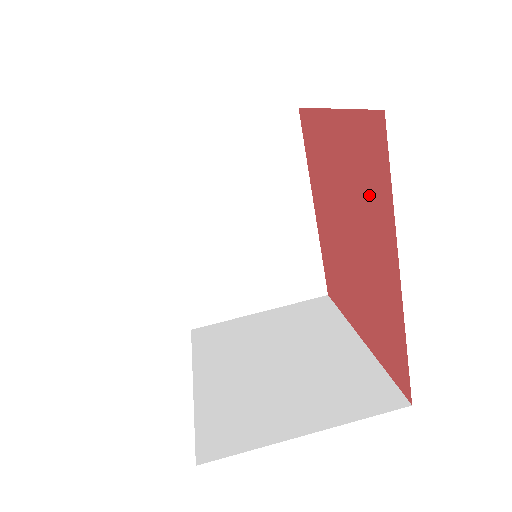
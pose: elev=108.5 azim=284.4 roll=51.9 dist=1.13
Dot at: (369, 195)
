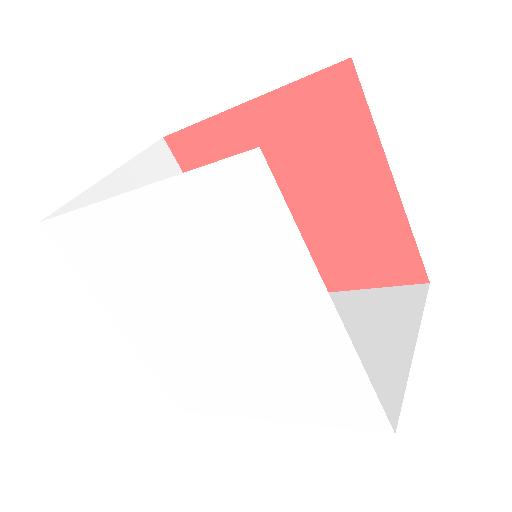
Dot at: (333, 144)
